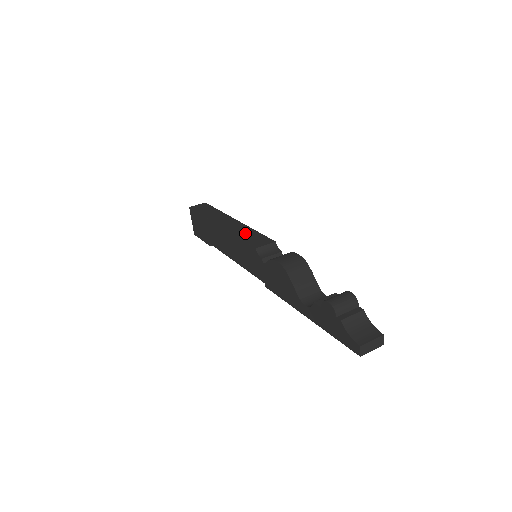
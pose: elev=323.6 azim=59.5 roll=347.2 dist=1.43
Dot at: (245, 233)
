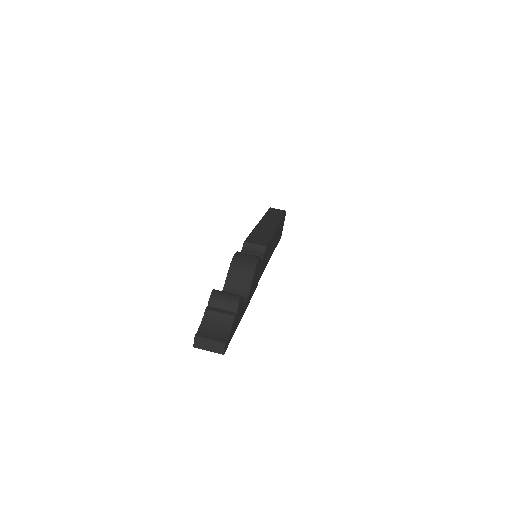
Dot at: (261, 233)
